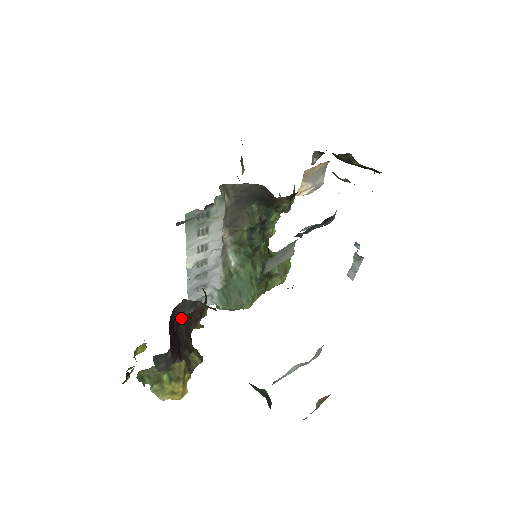
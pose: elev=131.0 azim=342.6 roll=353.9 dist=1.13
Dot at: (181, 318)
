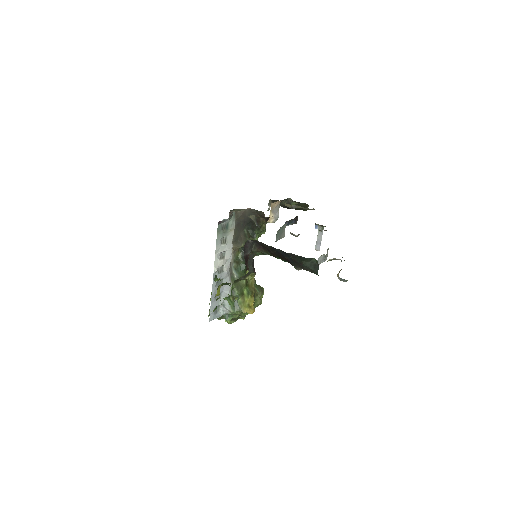
Dot at: (245, 257)
